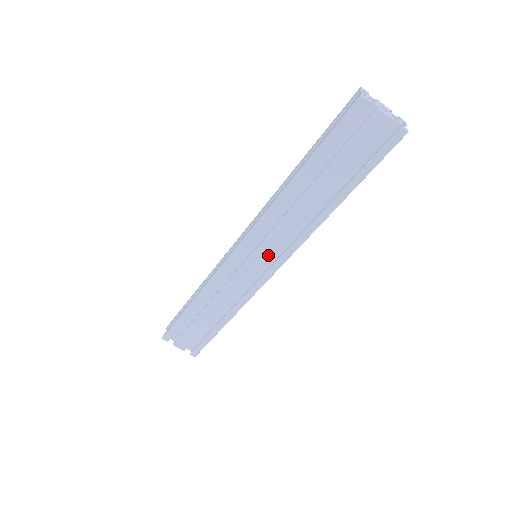
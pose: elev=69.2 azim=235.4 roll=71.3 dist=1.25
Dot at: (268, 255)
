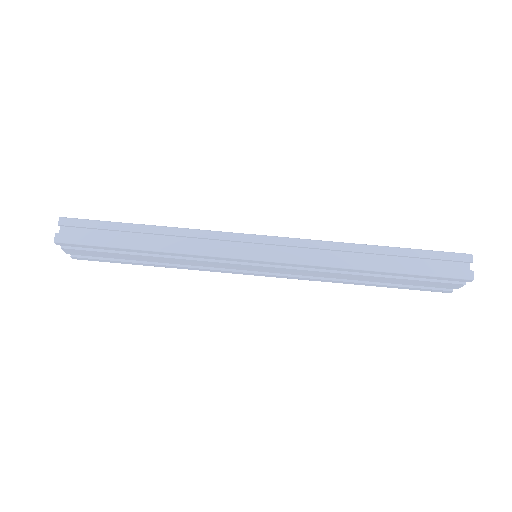
Dot at: (274, 272)
